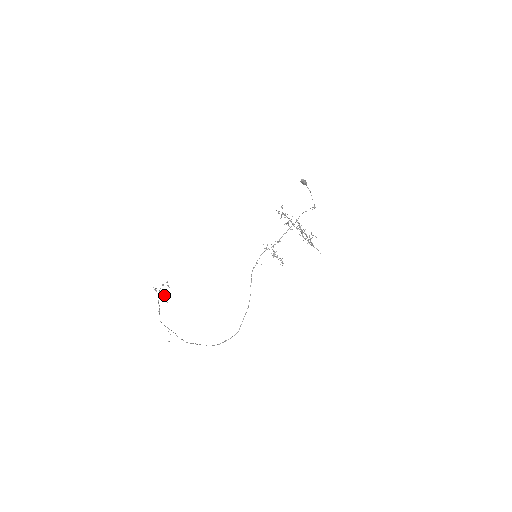
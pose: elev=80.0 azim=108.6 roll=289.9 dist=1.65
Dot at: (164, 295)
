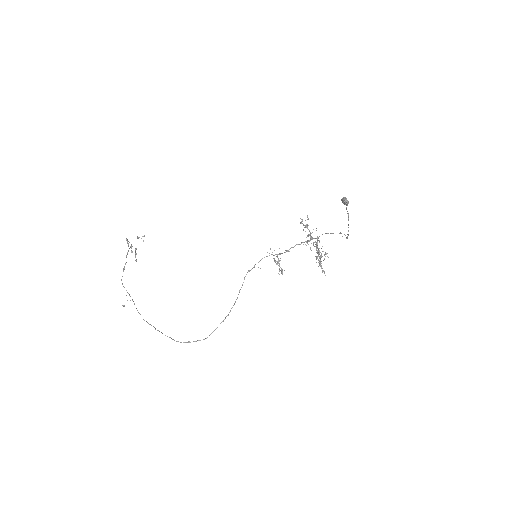
Dot at: (135, 250)
